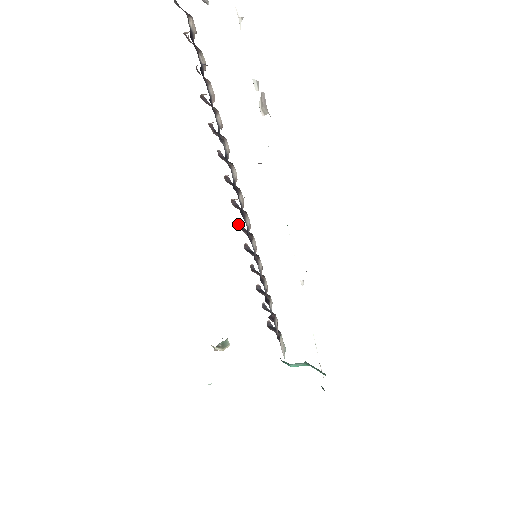
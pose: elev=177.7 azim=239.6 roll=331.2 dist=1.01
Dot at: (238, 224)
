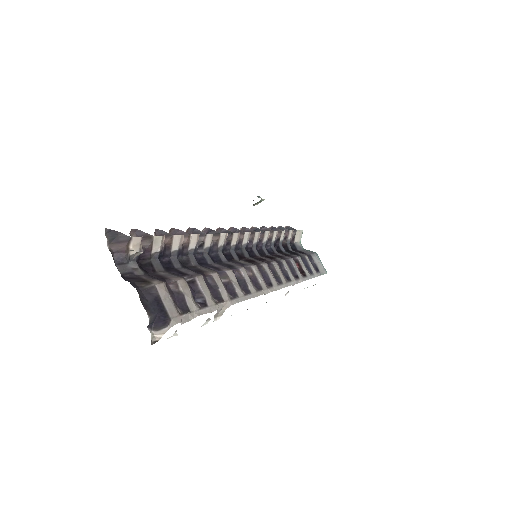
Dot at: occluded
